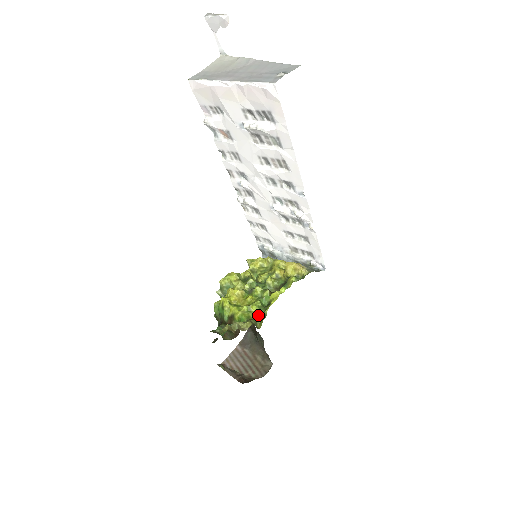
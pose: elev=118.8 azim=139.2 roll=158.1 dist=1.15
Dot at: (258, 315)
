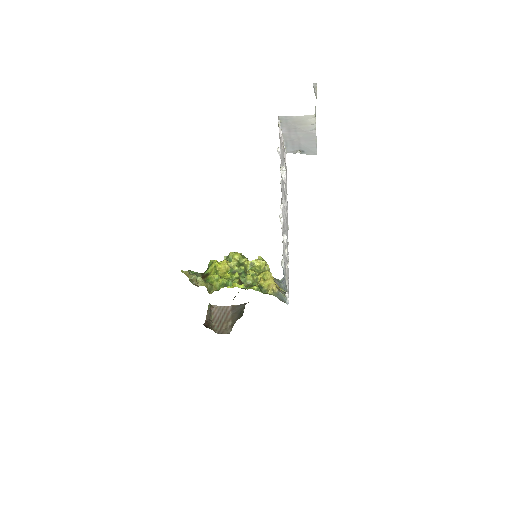
Dot at: (218, 287)
